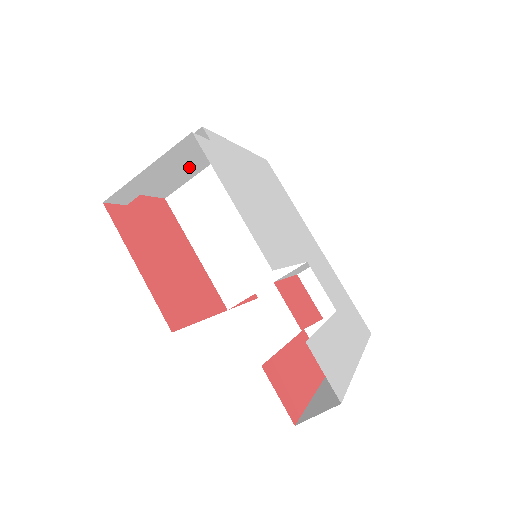
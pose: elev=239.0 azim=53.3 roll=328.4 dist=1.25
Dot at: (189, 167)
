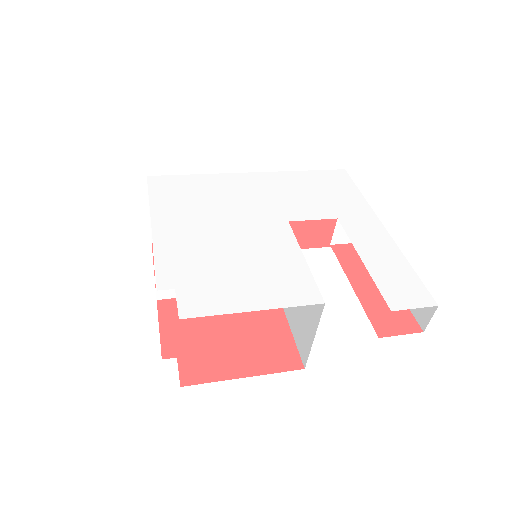
Dot at: occluded
